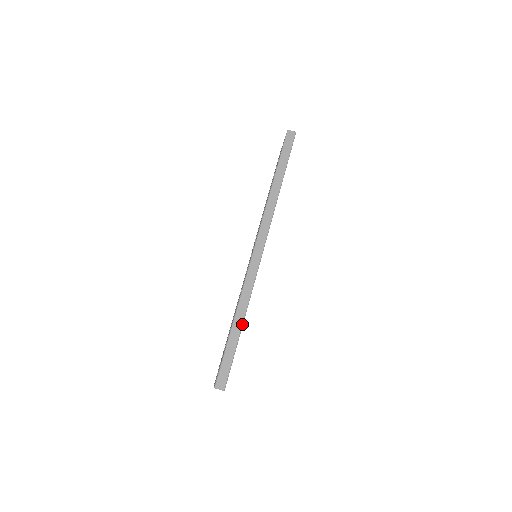
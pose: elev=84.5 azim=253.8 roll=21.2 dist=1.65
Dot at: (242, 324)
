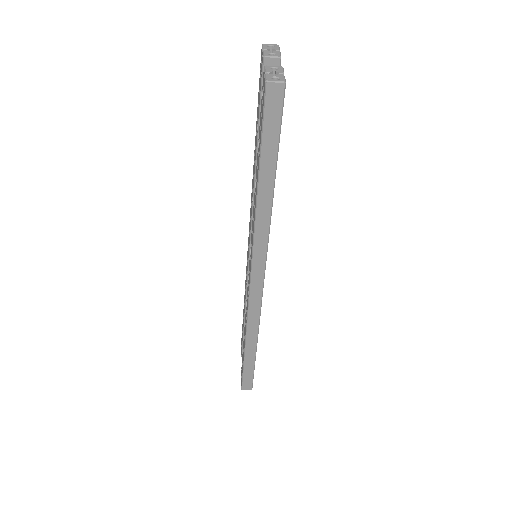
Dot at: (256, 349)
